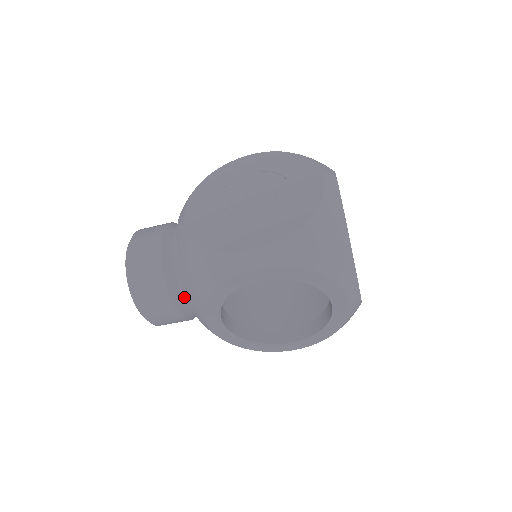
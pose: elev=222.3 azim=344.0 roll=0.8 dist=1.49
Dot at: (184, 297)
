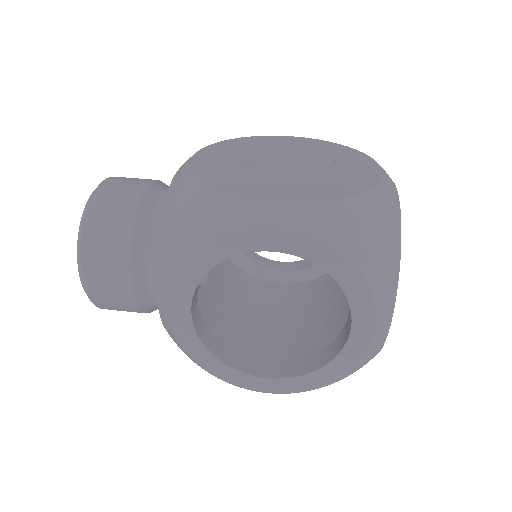
Dot at: (148, 266)
